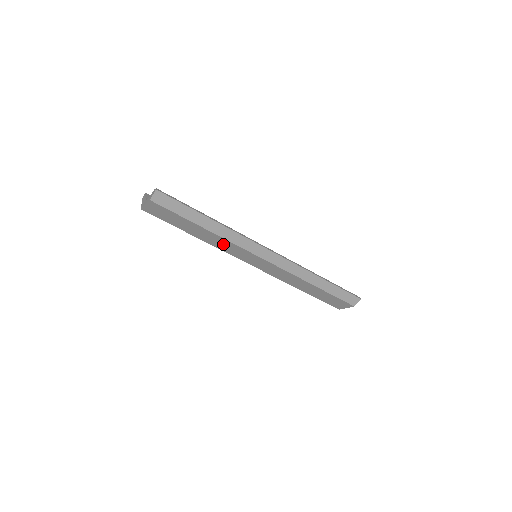
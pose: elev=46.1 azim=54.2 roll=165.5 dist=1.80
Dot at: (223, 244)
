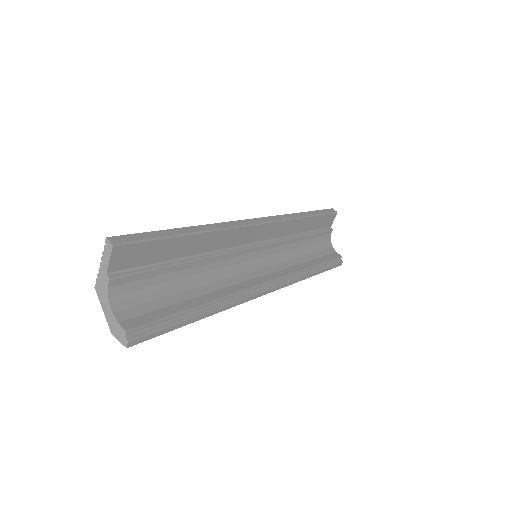
Dot at: occluded
